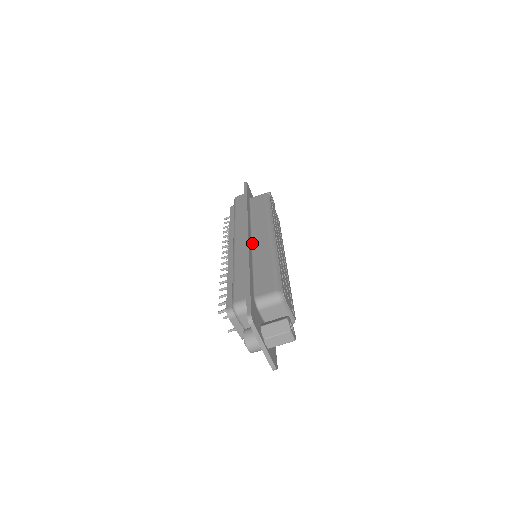
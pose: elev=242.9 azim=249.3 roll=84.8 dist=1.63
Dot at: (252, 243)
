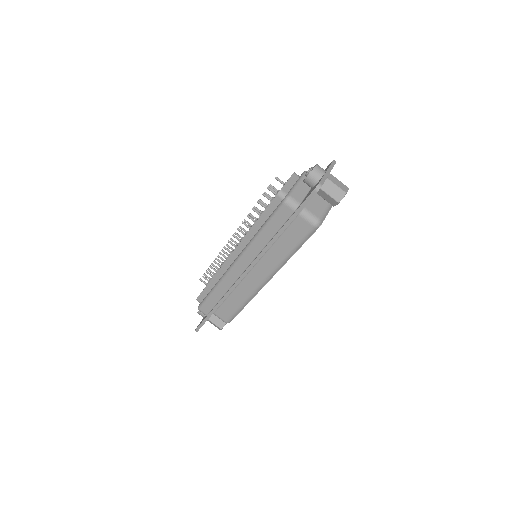
Dot at: occluded
